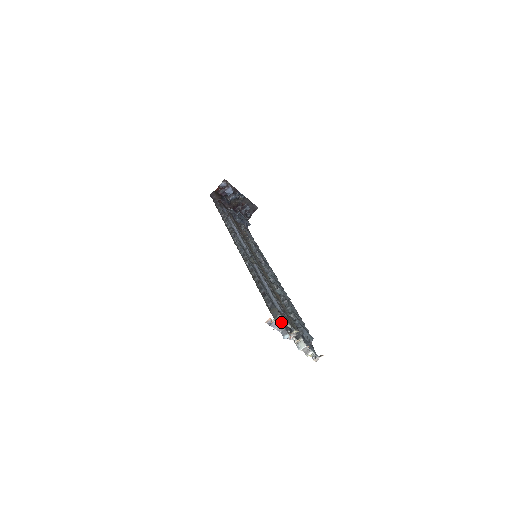
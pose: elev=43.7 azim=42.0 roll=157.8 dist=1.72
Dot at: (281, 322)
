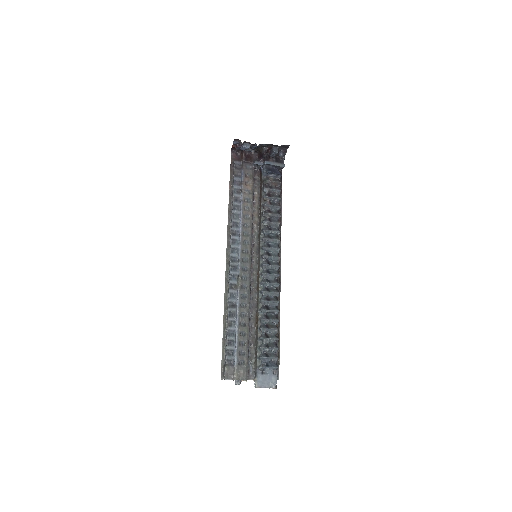
Dot at: (232, 375)
